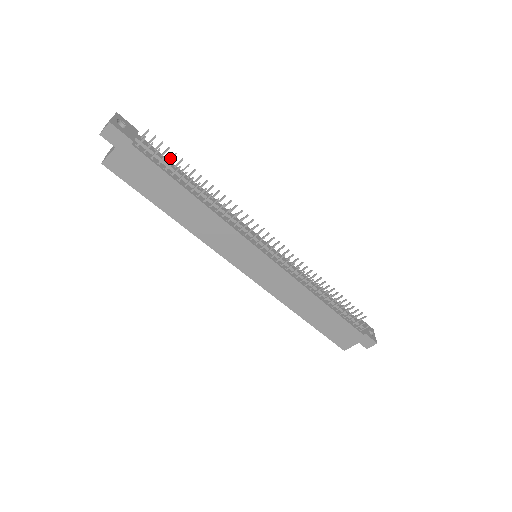
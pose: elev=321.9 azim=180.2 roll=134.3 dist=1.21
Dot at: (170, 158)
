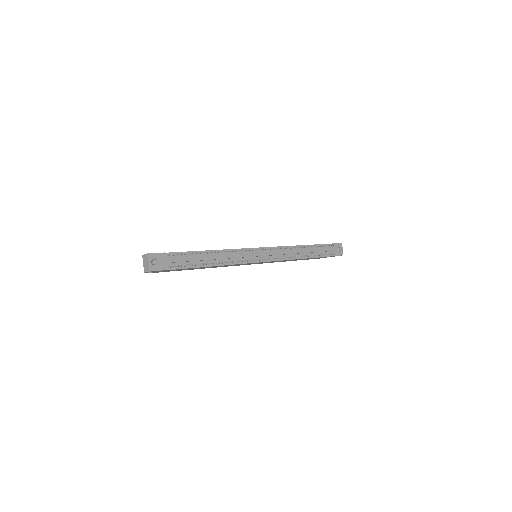
Dot at: (189, 254)
